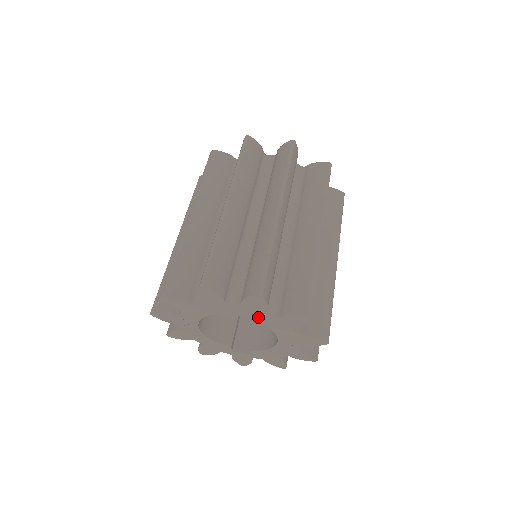
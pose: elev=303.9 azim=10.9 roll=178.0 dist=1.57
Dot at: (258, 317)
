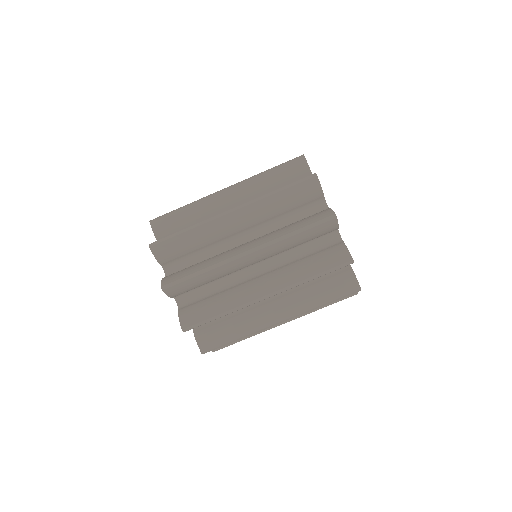
Dot at: occluded
